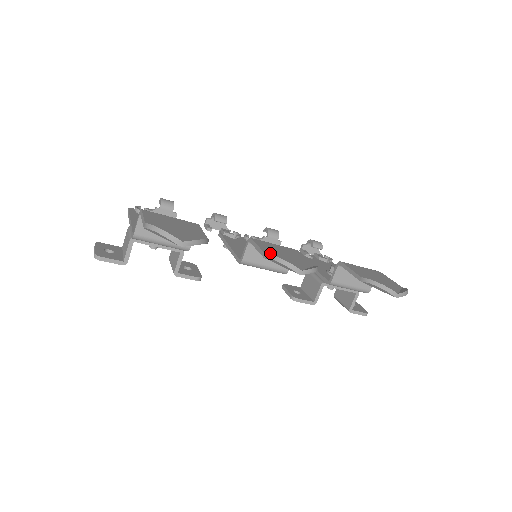
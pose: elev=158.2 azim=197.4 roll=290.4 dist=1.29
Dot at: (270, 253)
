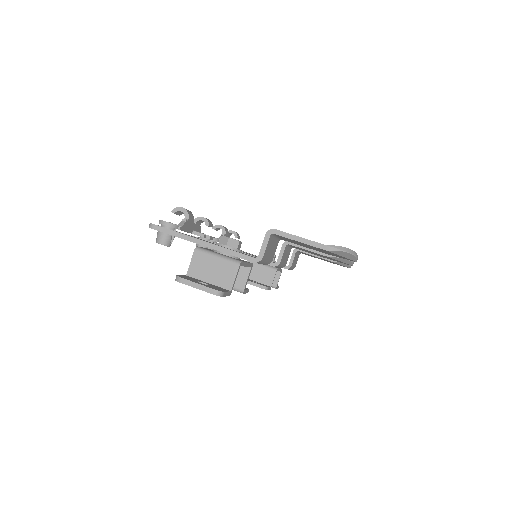
Dot at: occluded
